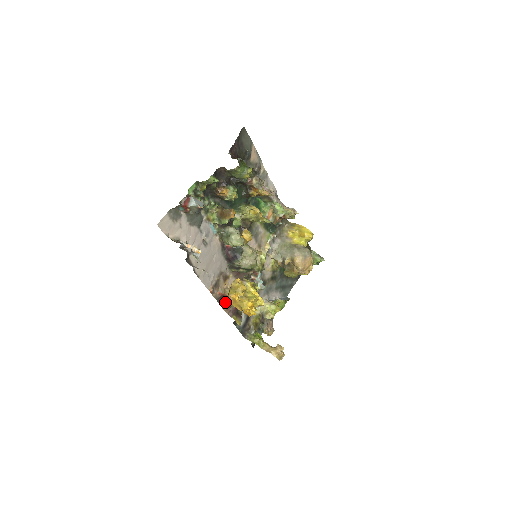
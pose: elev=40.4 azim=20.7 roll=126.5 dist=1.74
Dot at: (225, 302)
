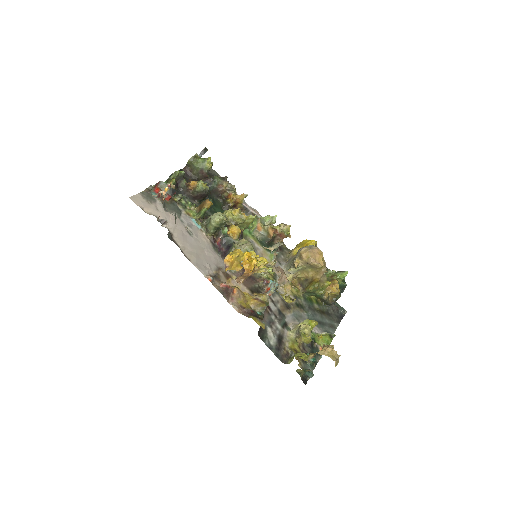
Dot at: (234, 299)
